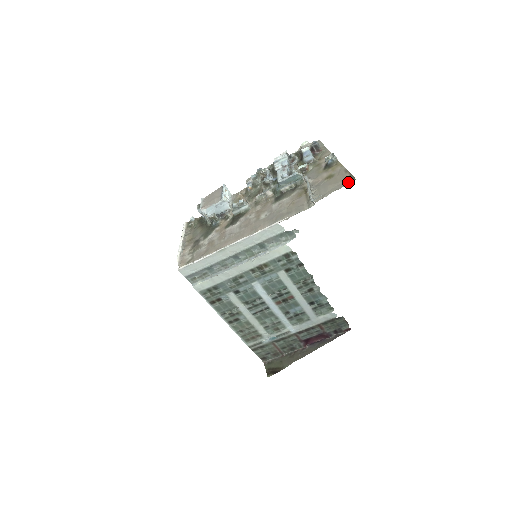
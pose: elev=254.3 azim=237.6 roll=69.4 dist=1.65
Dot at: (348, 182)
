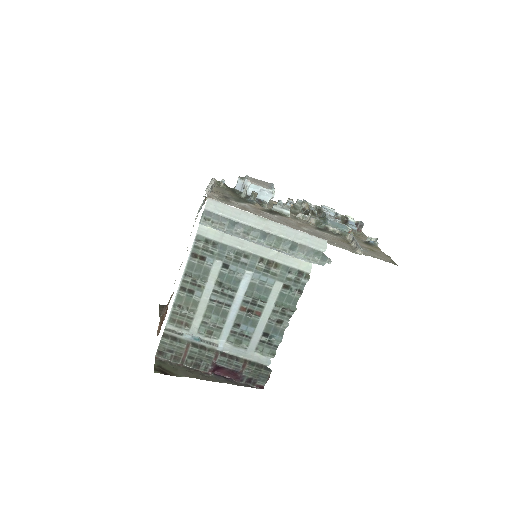
Dot at: (392, 263)
